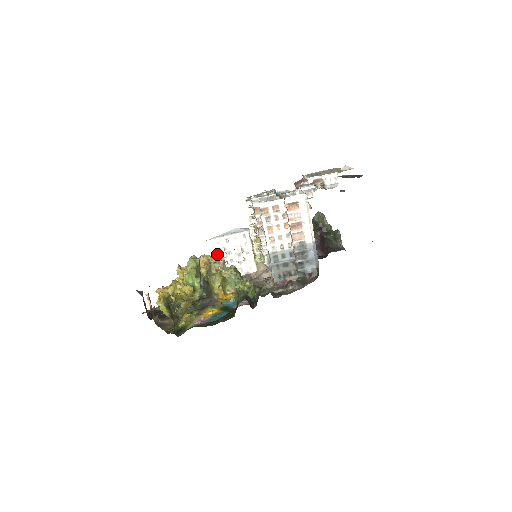
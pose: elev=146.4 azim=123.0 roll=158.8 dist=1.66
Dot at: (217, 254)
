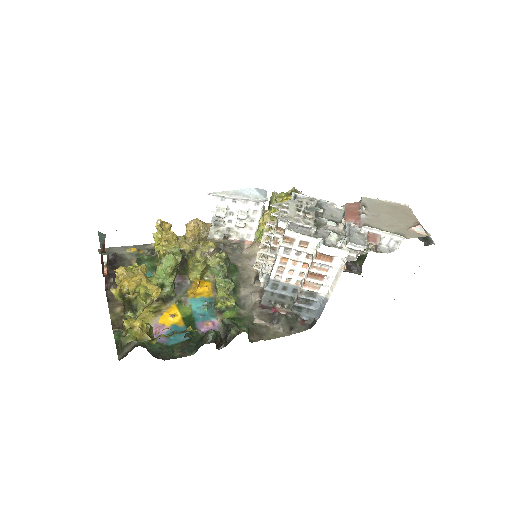
Dot at: (215, 210)
